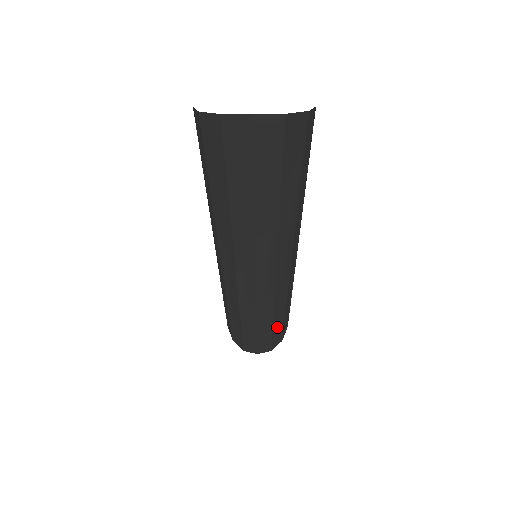
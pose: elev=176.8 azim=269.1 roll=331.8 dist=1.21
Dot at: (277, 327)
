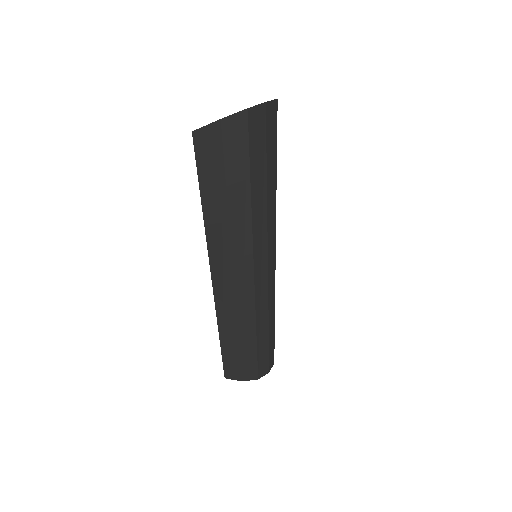
Dot at: occluded
